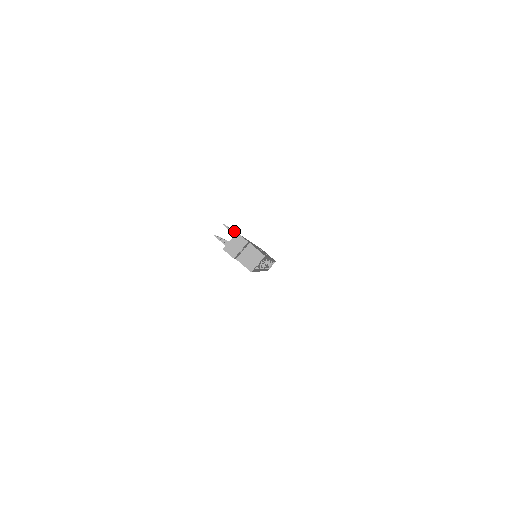
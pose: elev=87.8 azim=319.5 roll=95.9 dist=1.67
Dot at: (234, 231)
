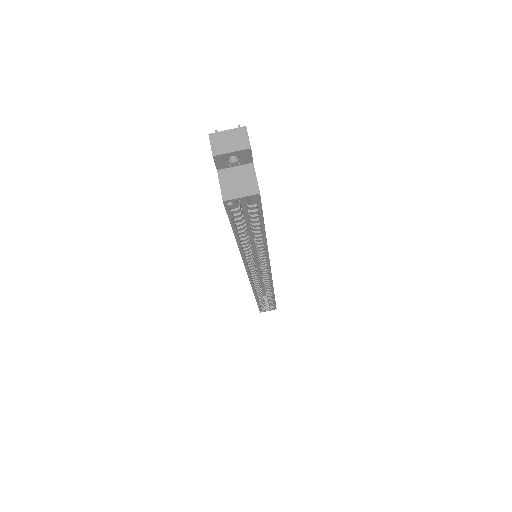
Dot at: occluded
